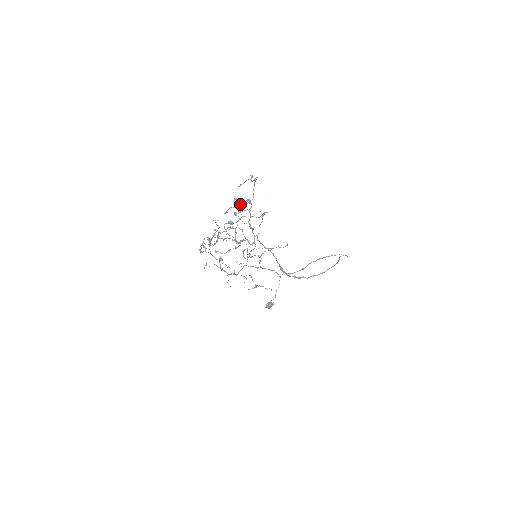
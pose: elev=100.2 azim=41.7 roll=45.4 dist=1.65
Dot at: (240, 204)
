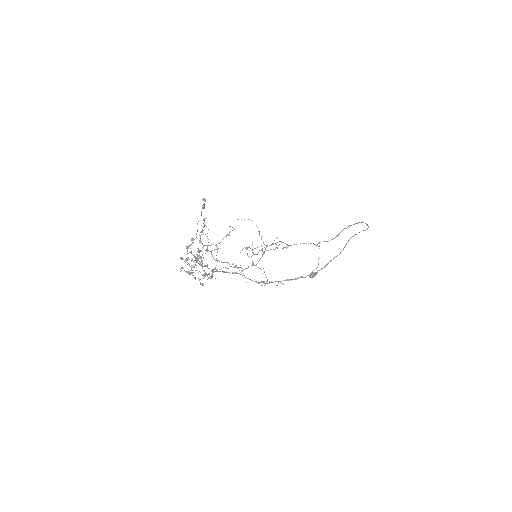
Dot at: (200, 232)
